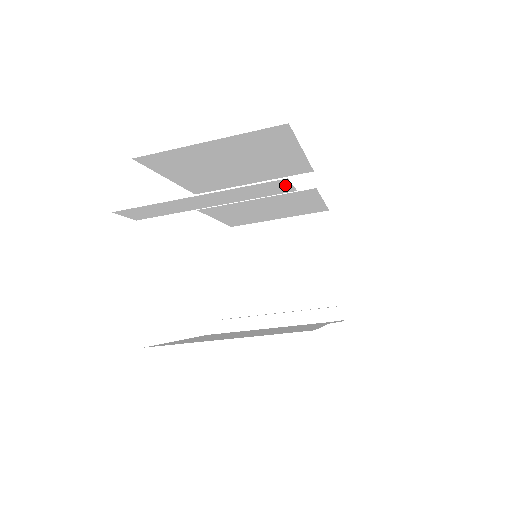
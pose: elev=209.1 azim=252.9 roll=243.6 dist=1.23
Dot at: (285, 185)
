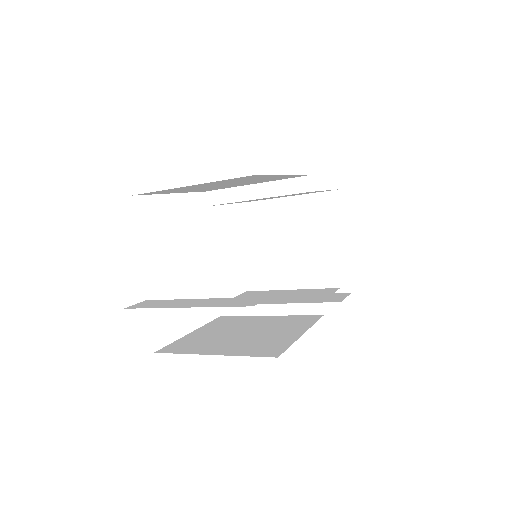
Dot at: occluded
